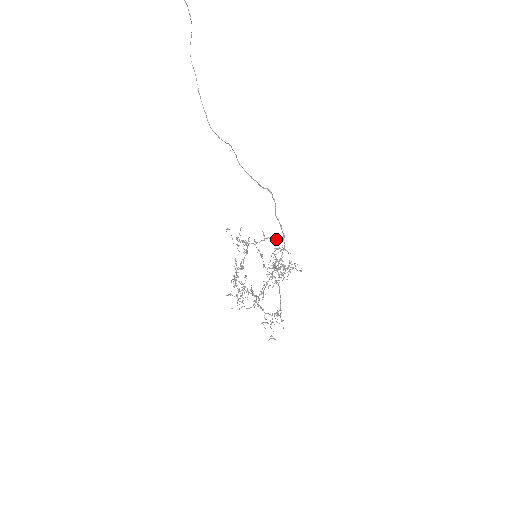
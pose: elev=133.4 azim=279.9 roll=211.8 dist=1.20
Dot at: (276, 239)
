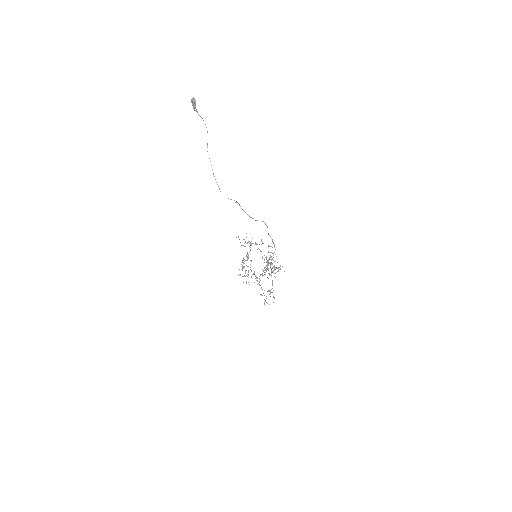
Dot at: (269, 246)
